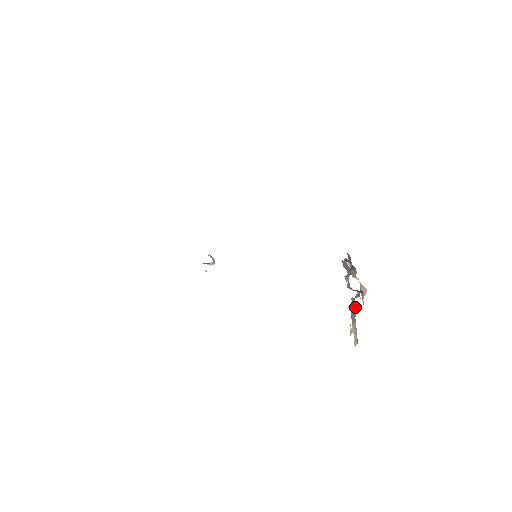
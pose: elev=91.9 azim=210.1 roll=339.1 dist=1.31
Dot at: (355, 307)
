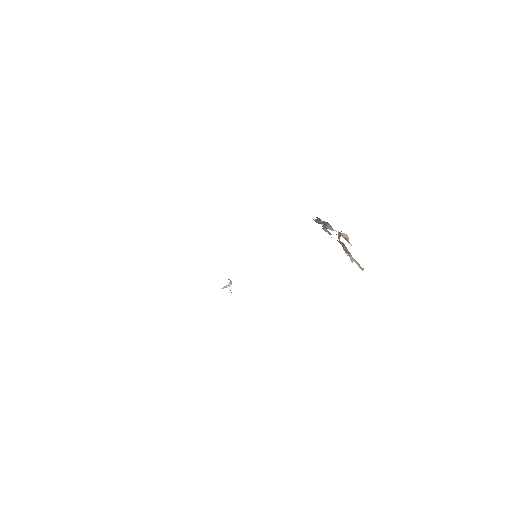
Dot at: (343, 244)
